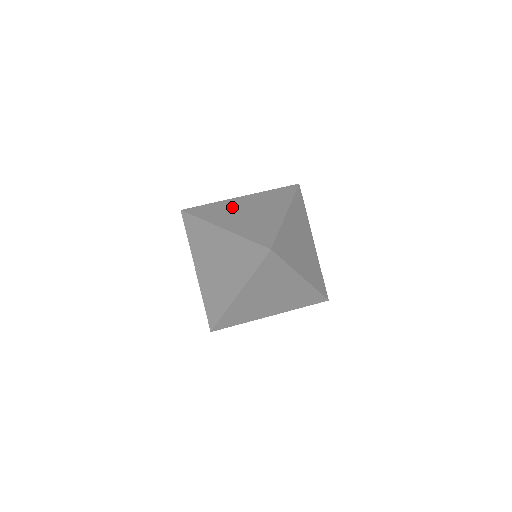
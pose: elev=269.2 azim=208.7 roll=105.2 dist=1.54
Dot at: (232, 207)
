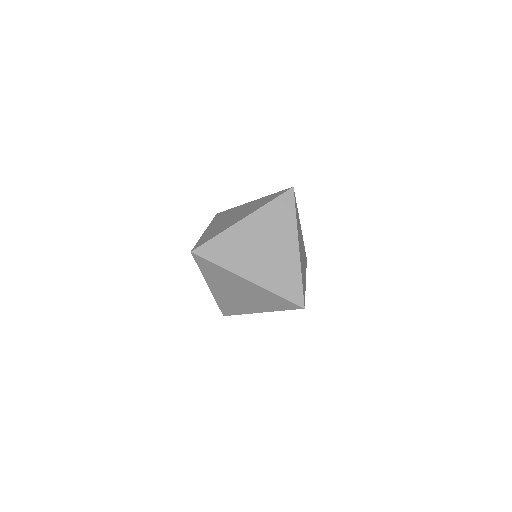
Dot at: (217, 227)
